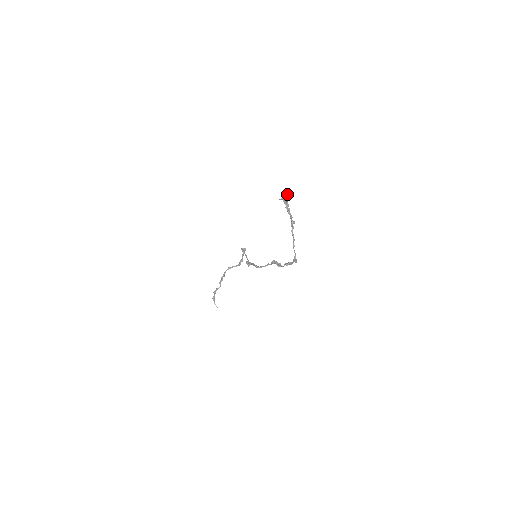
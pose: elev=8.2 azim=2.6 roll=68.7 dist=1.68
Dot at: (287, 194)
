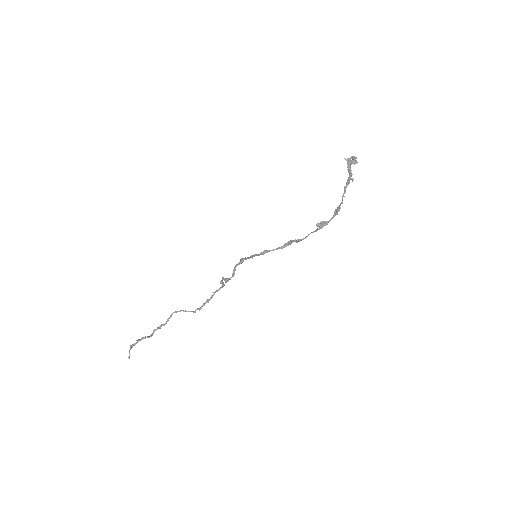
Dot at: (354, 158)
